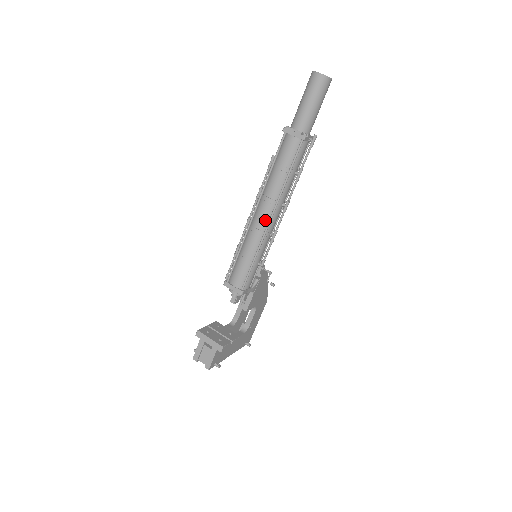
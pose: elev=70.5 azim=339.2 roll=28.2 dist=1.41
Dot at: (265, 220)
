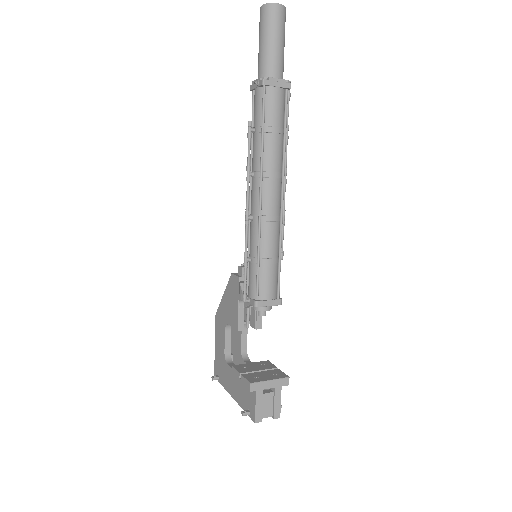
Dot at: (278, 201)
